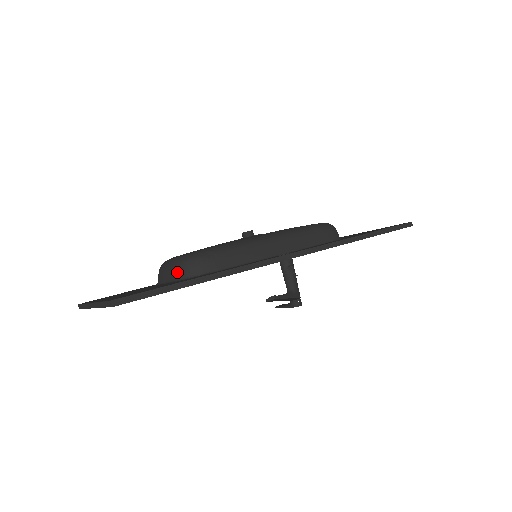
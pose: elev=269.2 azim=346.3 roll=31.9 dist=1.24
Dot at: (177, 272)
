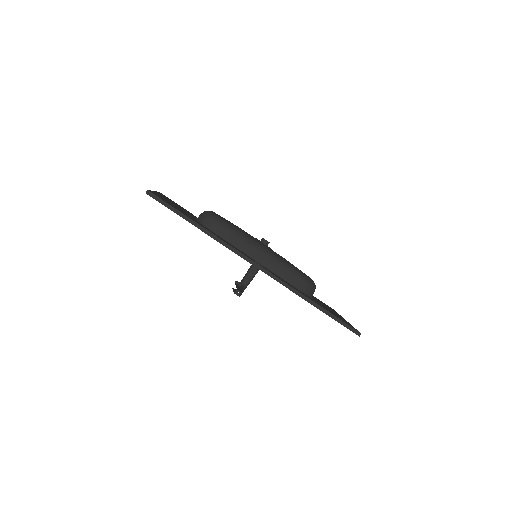
Dot at: (201, 216)
